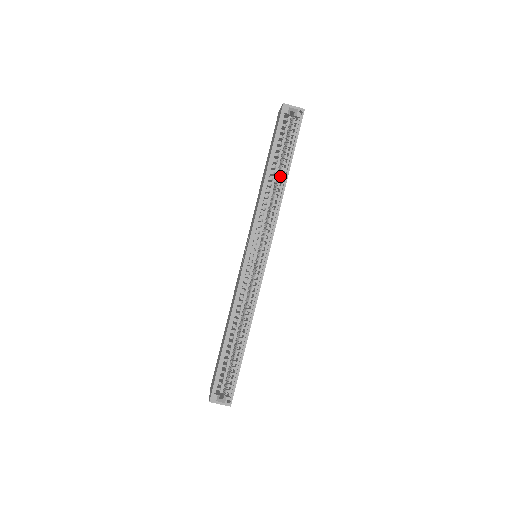
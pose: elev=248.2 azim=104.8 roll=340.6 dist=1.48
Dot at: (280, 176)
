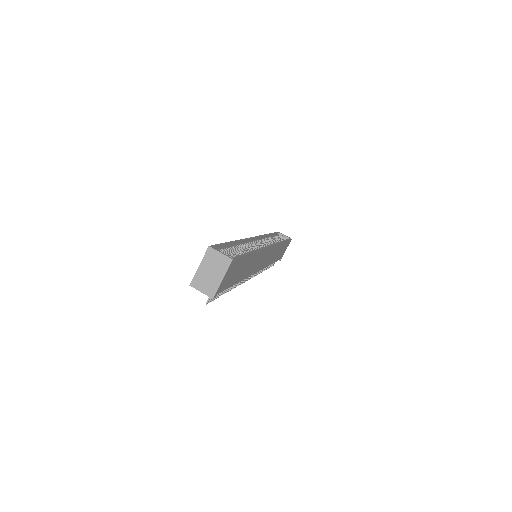
Dot at: occluded
